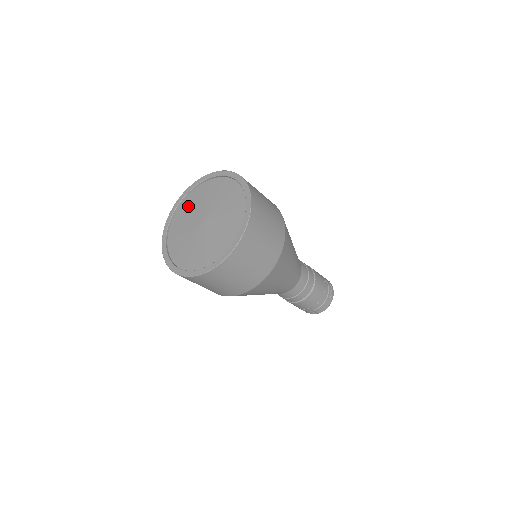
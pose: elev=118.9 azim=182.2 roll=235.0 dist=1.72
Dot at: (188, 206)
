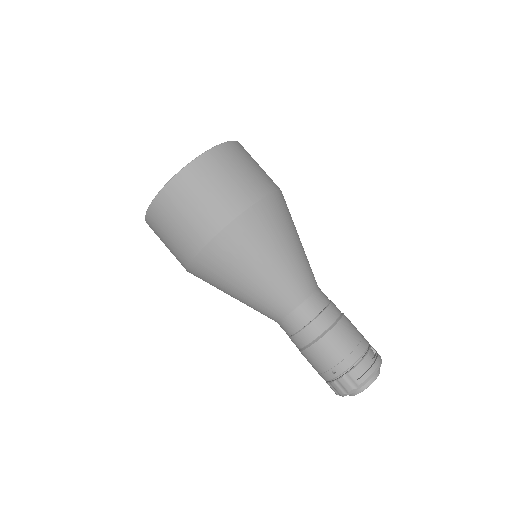
Dot at: occluded
